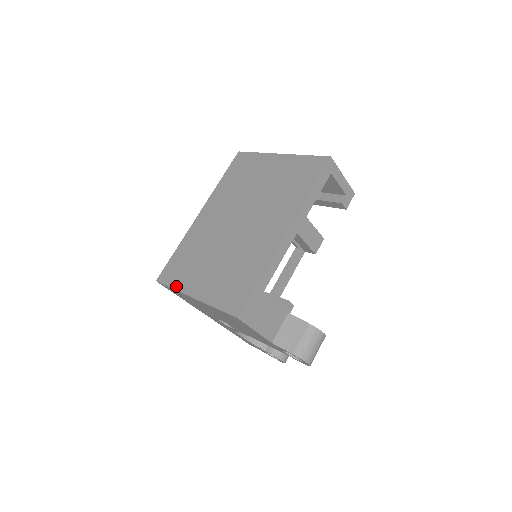
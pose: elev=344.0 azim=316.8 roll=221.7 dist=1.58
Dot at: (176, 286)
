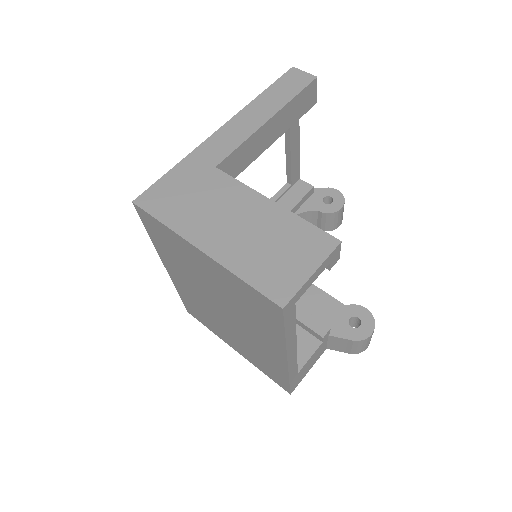
Dot at: occluded
